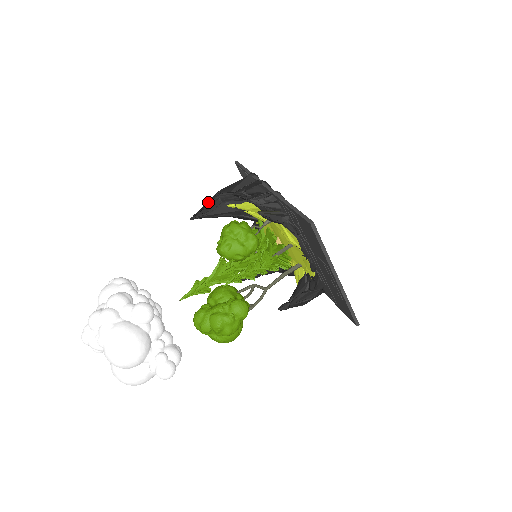
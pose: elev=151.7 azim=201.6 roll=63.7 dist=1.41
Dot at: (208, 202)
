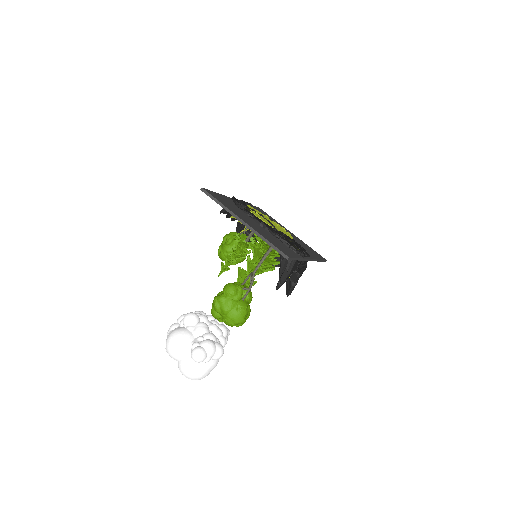
Dot at: occluded
